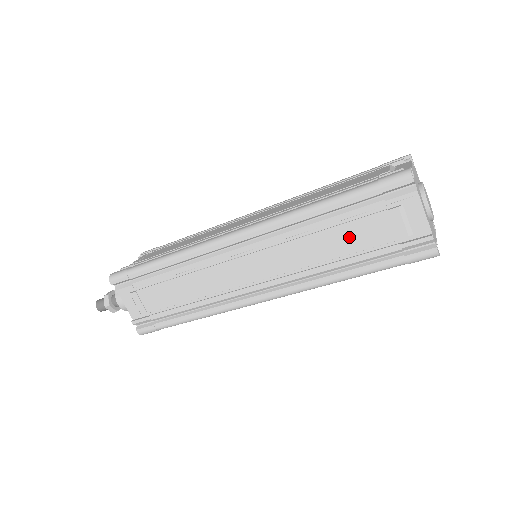
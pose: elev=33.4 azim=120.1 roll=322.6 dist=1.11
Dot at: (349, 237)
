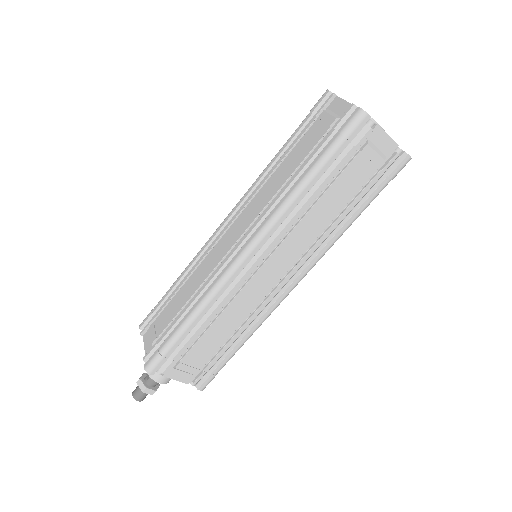
Dot at: (297, 155)
